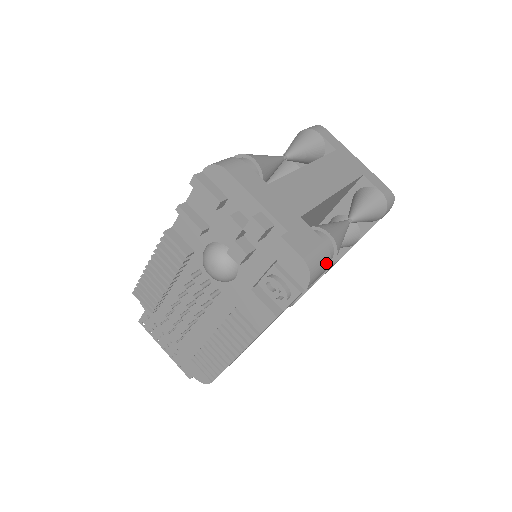
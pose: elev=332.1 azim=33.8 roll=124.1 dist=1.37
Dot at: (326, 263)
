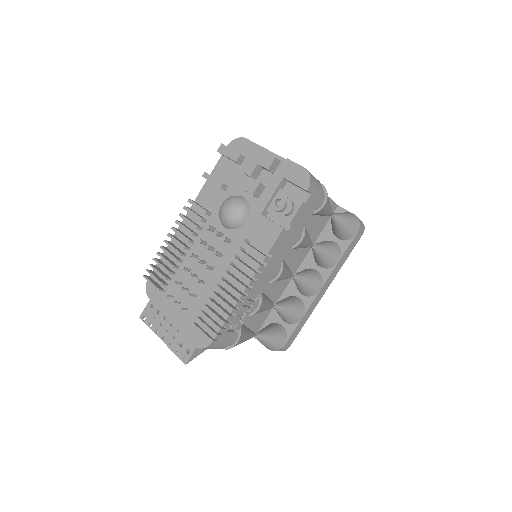
Dot at: (320, 189)
